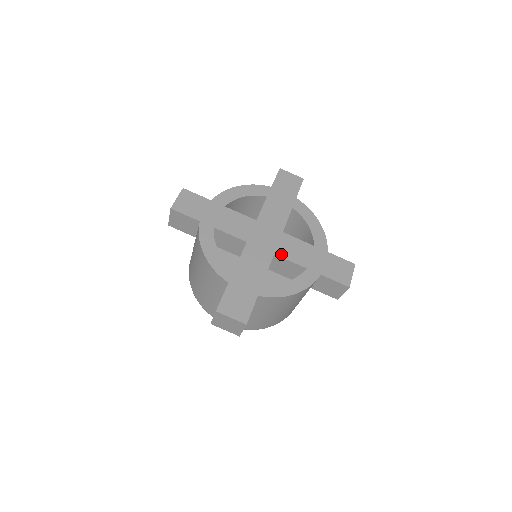
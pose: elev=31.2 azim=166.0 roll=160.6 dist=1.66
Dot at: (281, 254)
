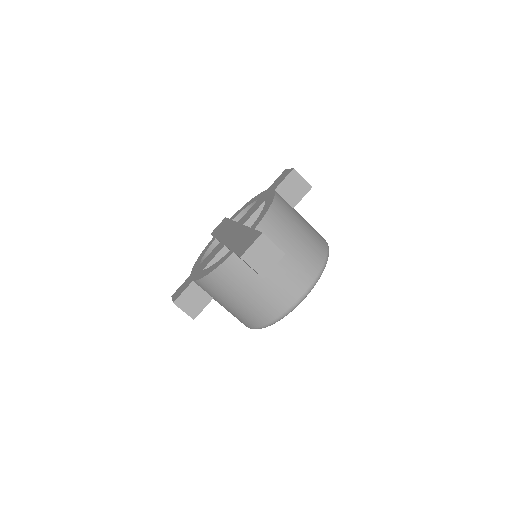
Dot at: (228, 244)
